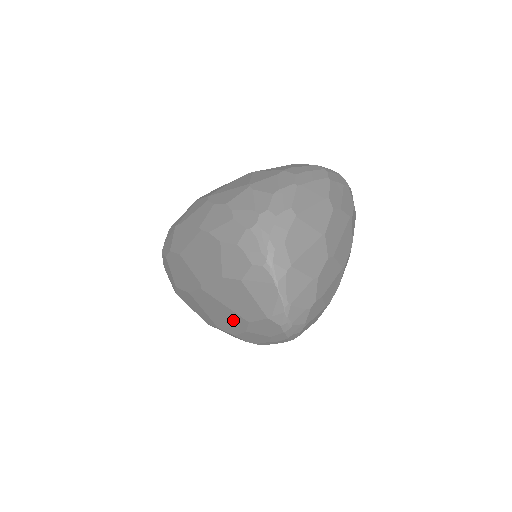
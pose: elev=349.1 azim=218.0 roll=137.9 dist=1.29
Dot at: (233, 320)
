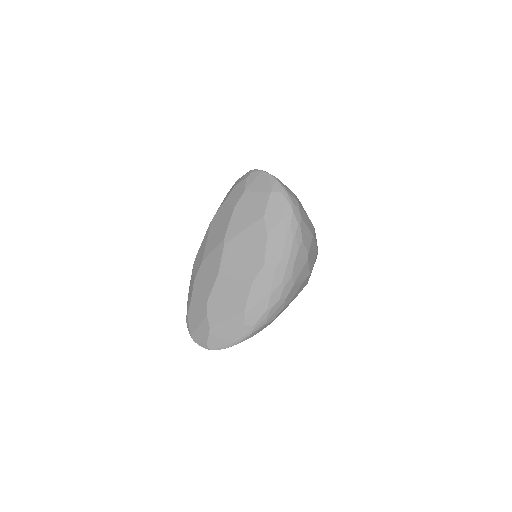
Dot at: (255, 239)
